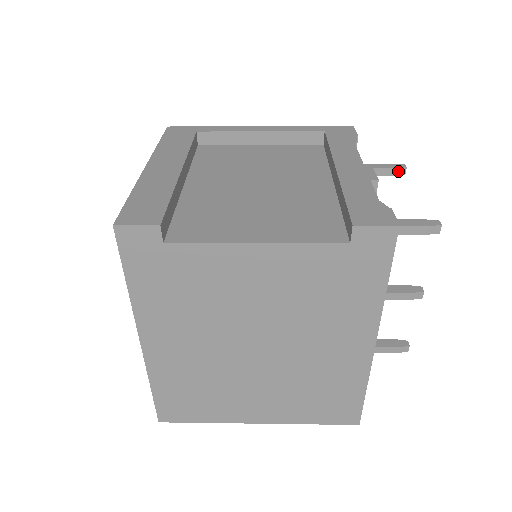
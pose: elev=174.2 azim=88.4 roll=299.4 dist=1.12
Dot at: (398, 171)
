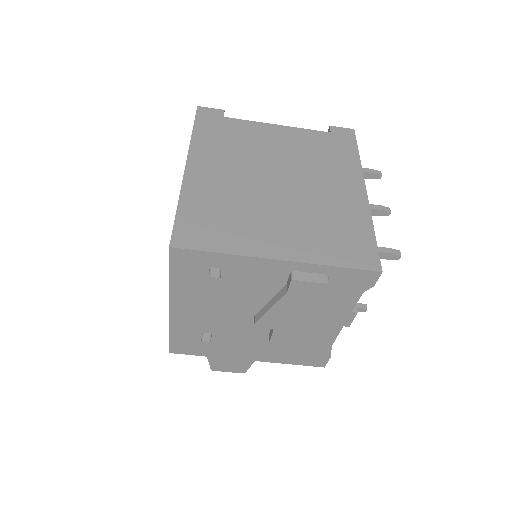
Dot at: occluded
